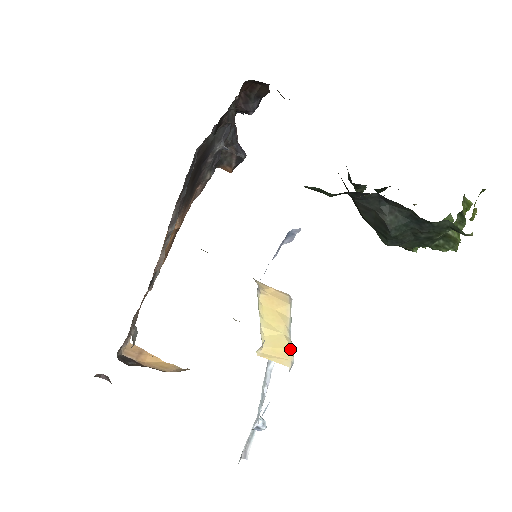
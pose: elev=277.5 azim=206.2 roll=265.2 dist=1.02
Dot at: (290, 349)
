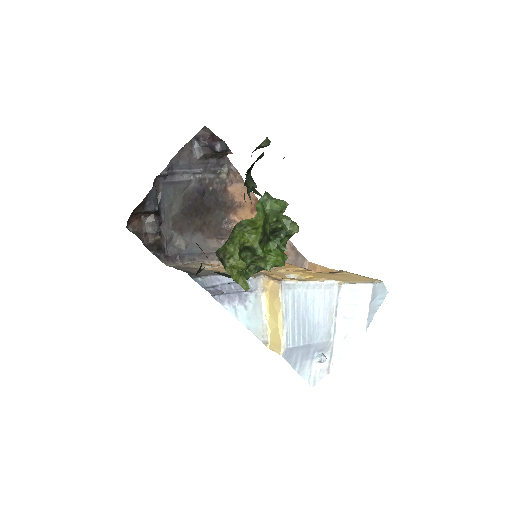
Dot at: (280, 340)
